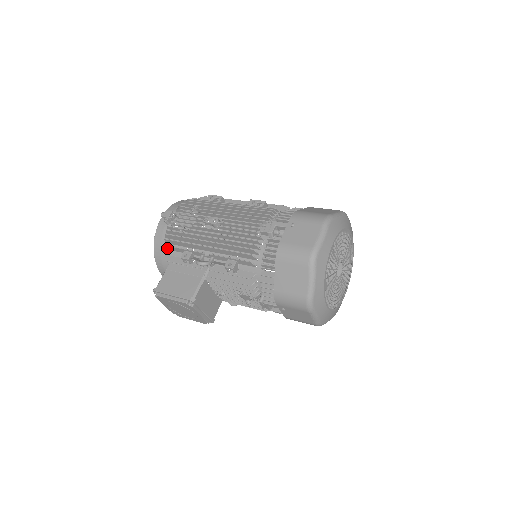
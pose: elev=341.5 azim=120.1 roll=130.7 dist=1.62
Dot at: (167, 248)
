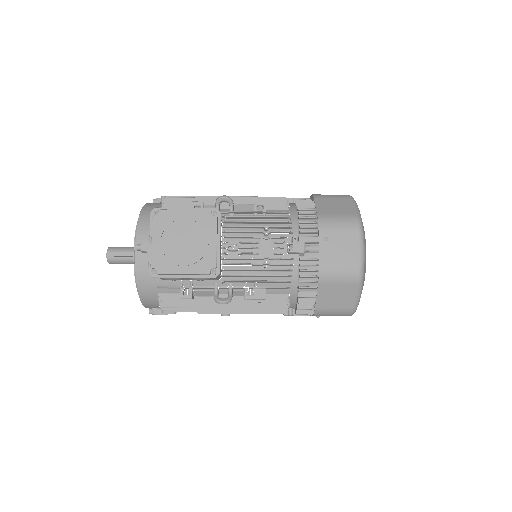
Dot at: (166, 206)
